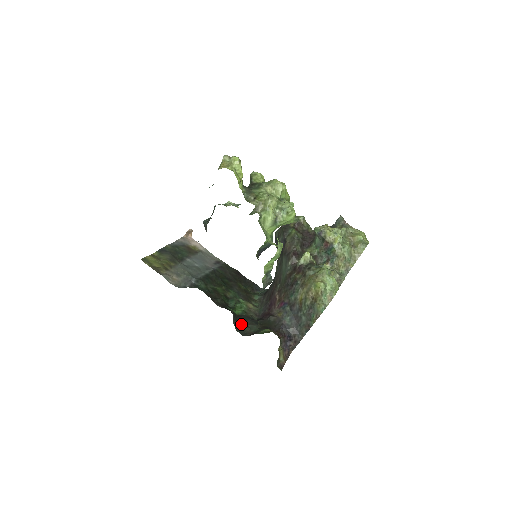
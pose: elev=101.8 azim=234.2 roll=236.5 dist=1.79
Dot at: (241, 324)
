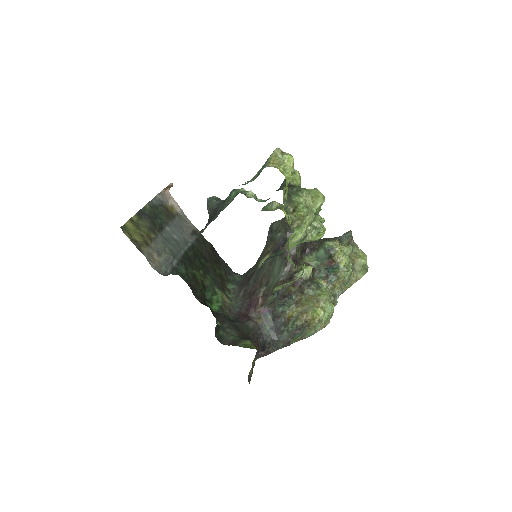
Dot at: (220, 328)
